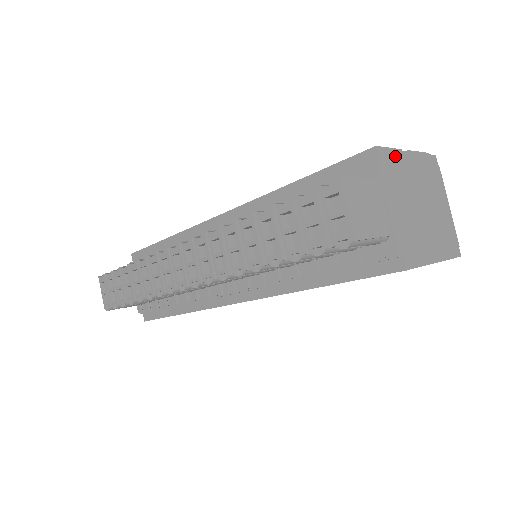
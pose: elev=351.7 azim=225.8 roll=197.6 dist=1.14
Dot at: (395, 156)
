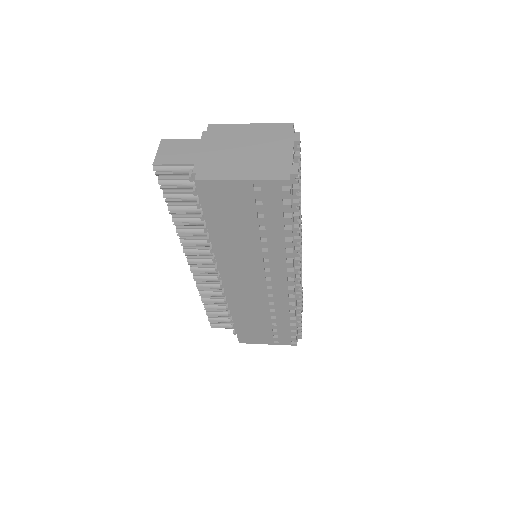
Dot at: (229, 127)
